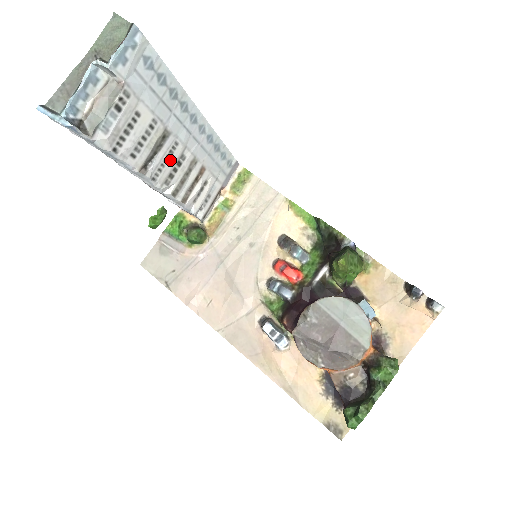
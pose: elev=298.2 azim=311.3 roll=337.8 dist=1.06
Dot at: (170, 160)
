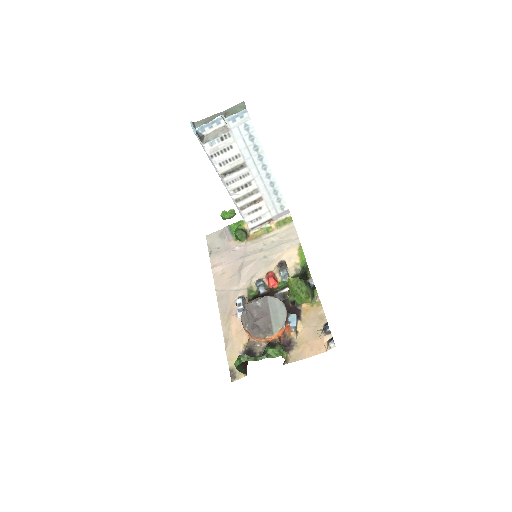
Dot at: (241, 180)
